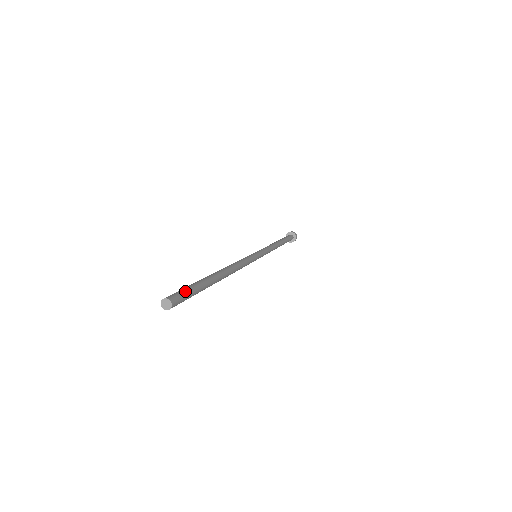
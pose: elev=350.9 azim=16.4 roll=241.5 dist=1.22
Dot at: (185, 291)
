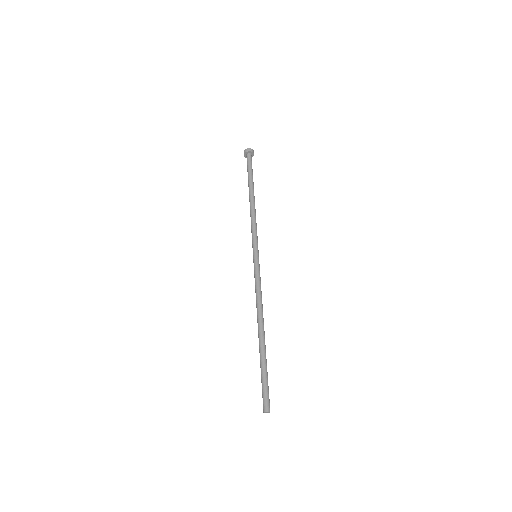
Dot at: (267, 391)
